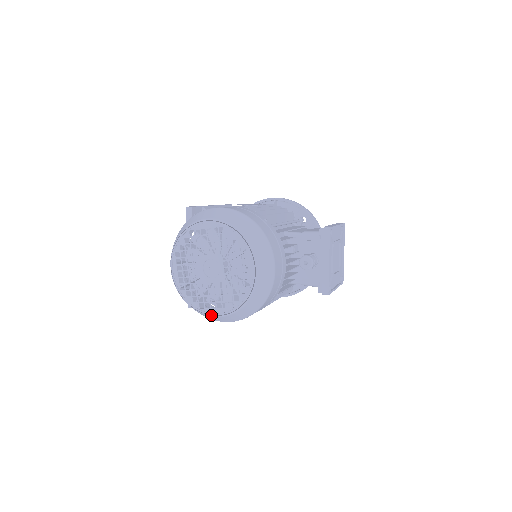
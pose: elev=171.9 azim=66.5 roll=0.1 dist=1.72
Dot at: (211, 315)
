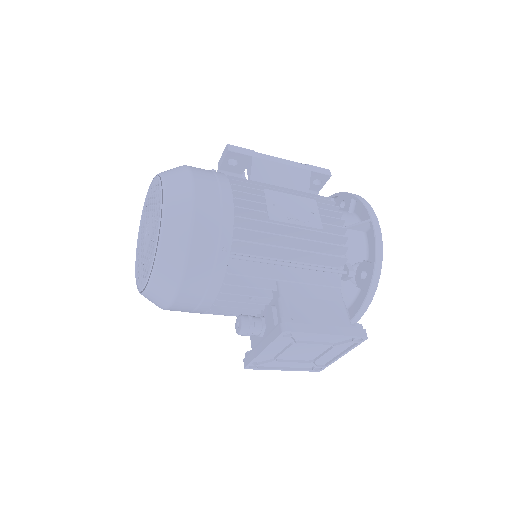
Dot at: (136, 264)
